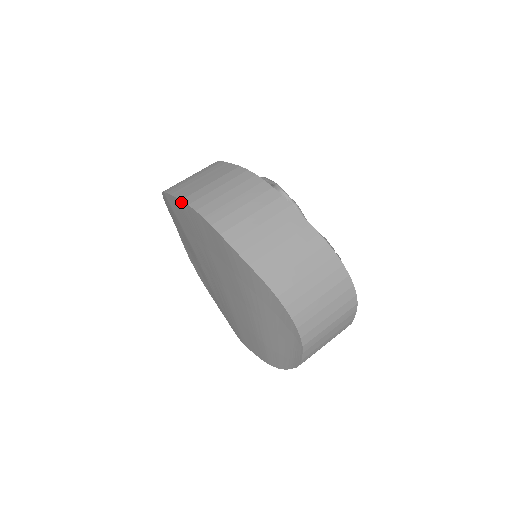
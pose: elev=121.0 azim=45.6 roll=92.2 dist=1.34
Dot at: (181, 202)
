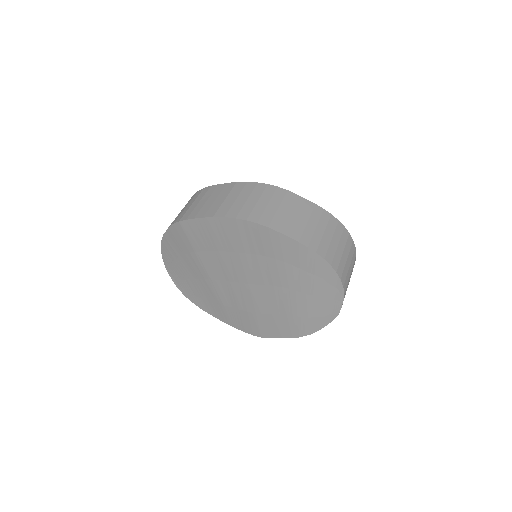
Dot at: (212, 219)
